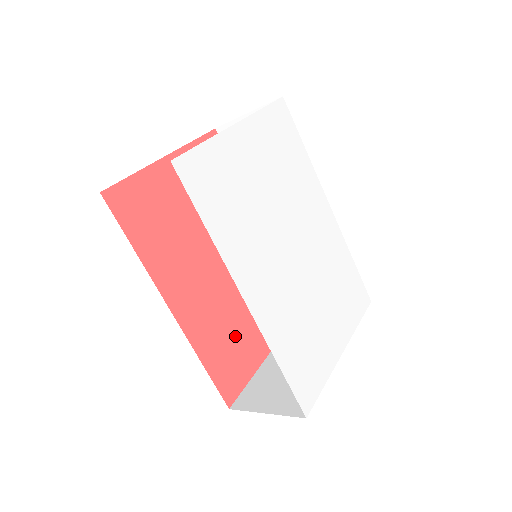
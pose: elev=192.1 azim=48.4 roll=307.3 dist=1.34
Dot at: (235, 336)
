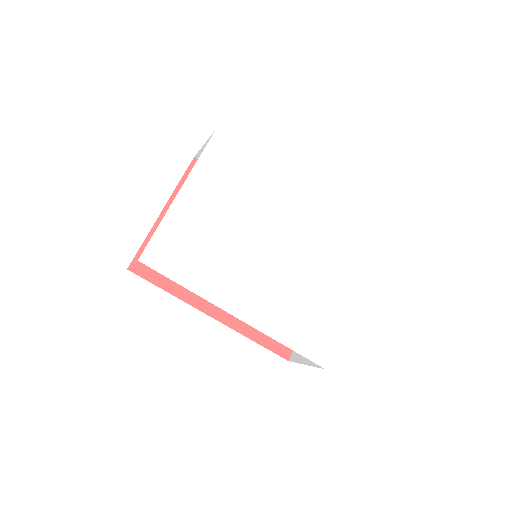
Dot at: occluded
